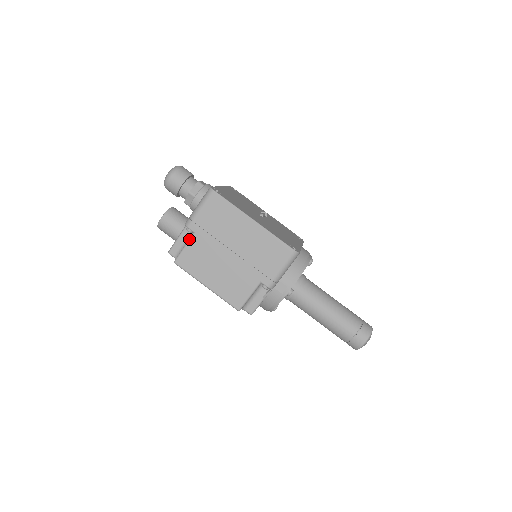
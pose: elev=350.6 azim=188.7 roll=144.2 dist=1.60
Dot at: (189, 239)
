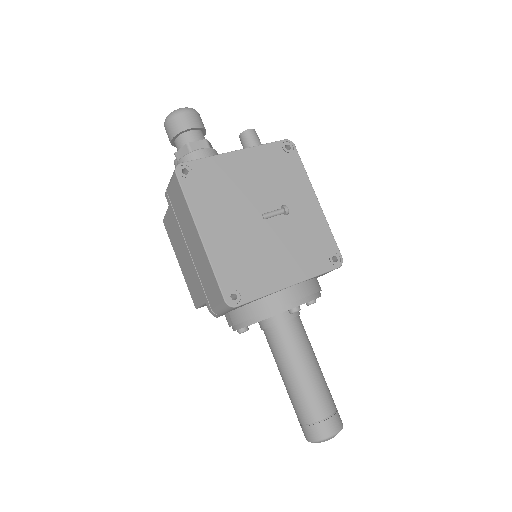
Dot at: occluded
